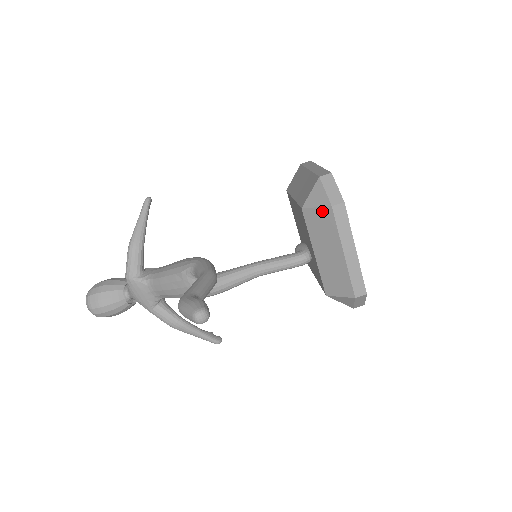
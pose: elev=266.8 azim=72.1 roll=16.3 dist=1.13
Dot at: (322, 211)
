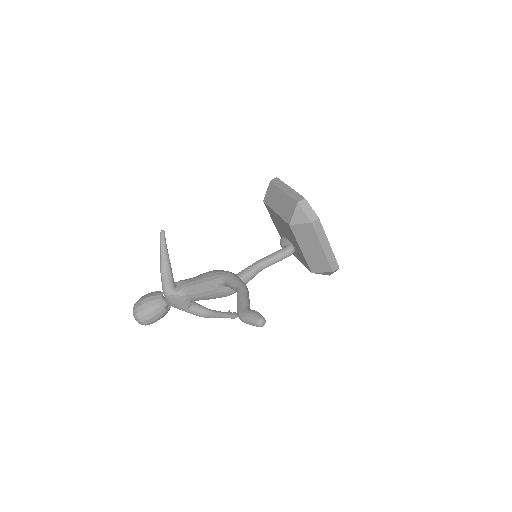
Dot at: (305, 226)
